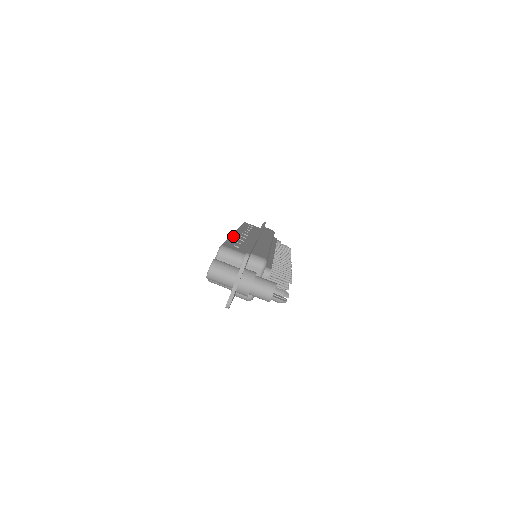
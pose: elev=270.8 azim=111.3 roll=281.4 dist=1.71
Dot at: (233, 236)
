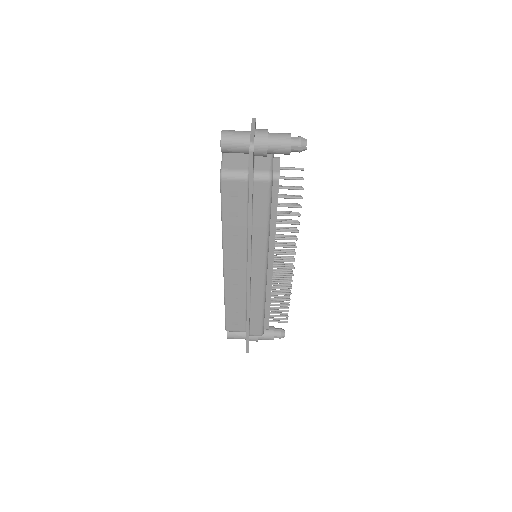
Dot at: occluded
